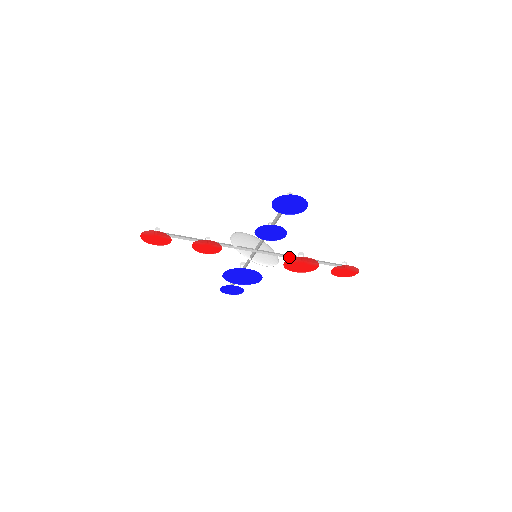
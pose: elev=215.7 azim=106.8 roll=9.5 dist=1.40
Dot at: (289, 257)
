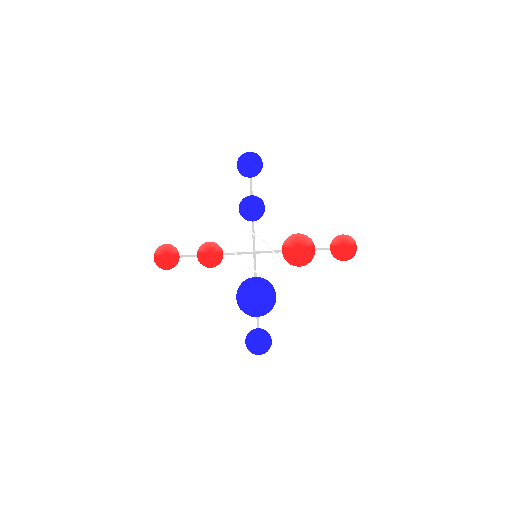
Dot at: occluded
